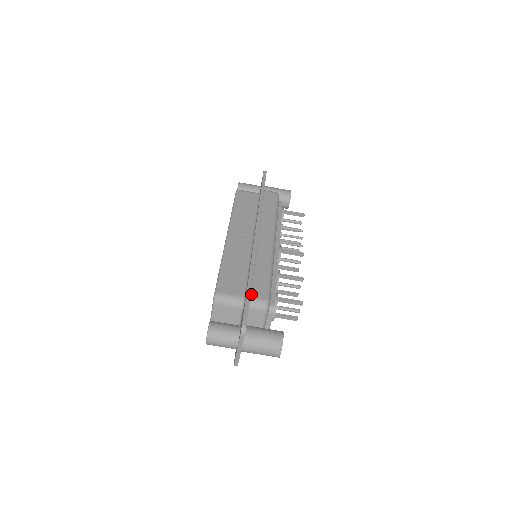
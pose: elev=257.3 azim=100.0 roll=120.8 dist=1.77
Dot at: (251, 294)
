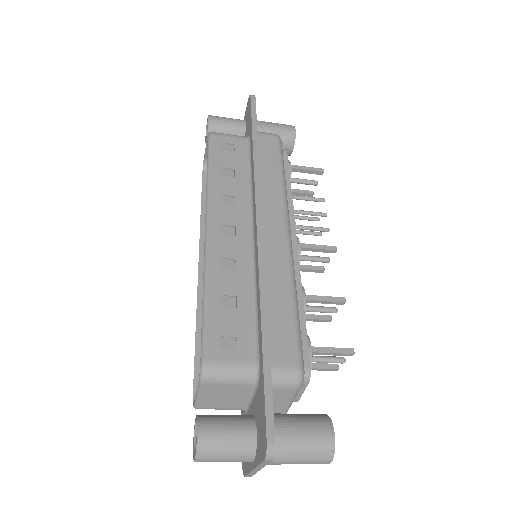
Dot at: (270, 359)
